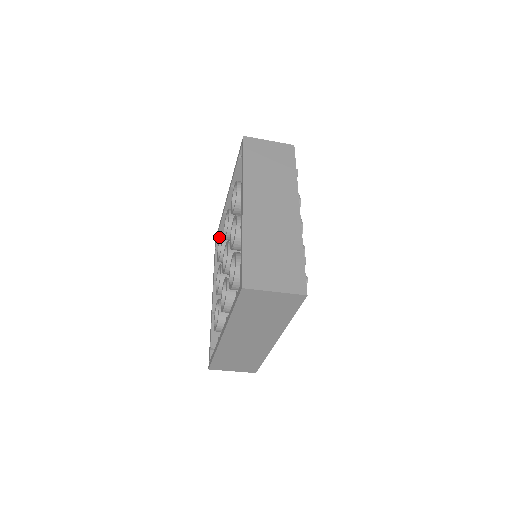
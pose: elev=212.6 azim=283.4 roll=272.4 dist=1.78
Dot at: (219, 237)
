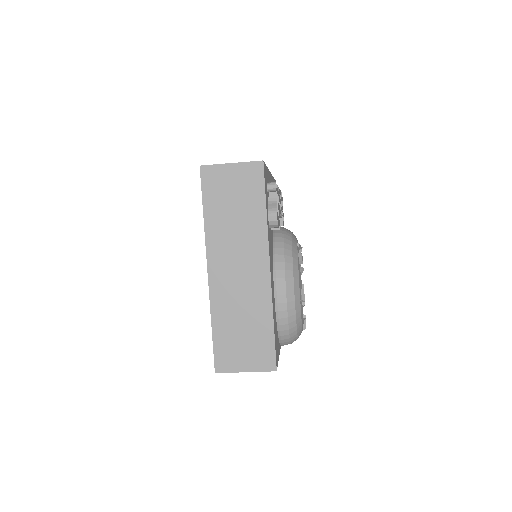
Dot at: occluded
